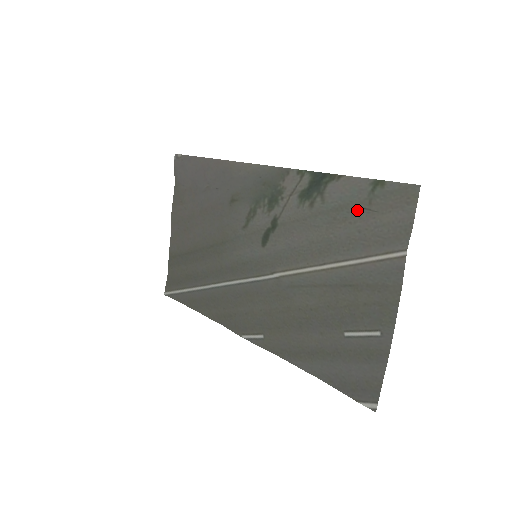
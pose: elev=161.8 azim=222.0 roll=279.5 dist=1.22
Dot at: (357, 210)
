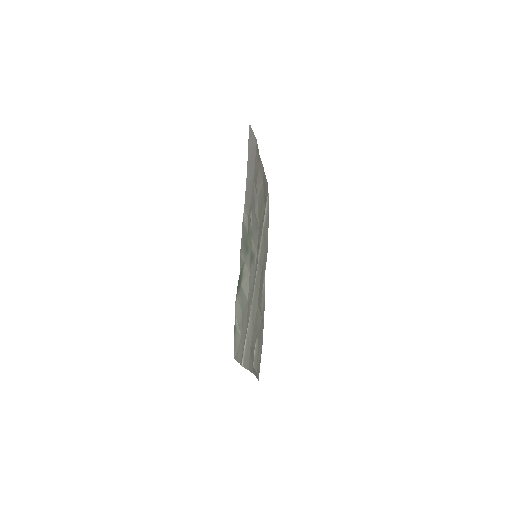
Dot at: (242, 320)
